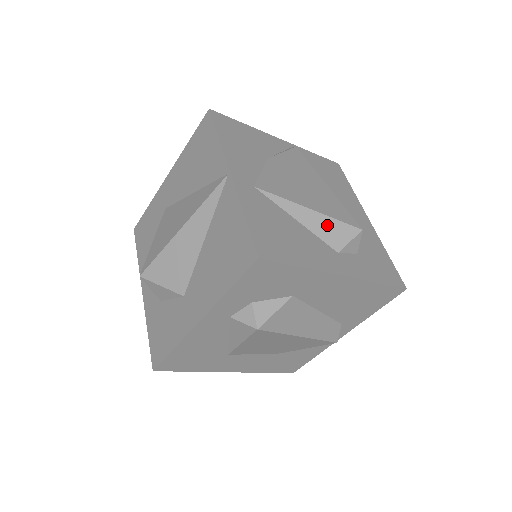
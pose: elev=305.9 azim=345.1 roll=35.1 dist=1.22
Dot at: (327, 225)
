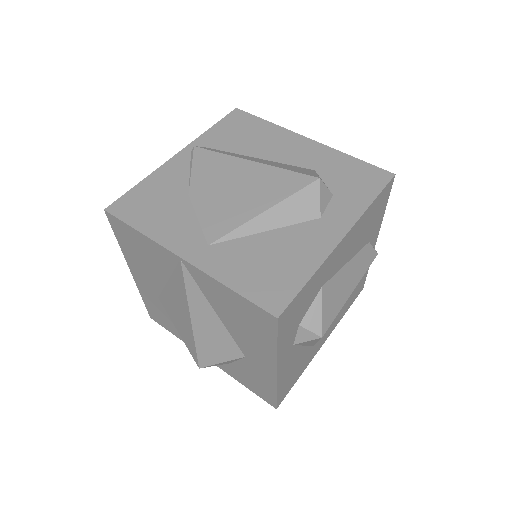
Dot at: (291, 207)
